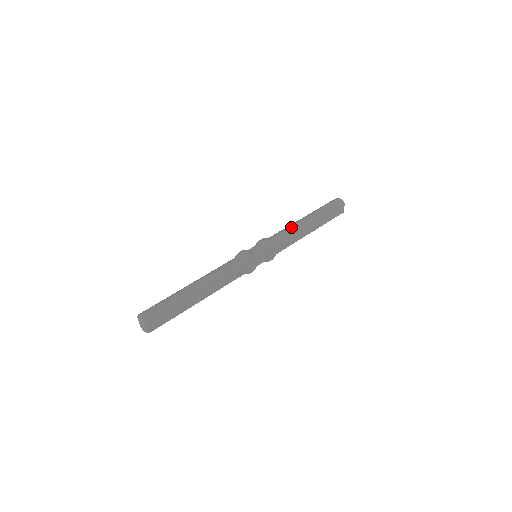
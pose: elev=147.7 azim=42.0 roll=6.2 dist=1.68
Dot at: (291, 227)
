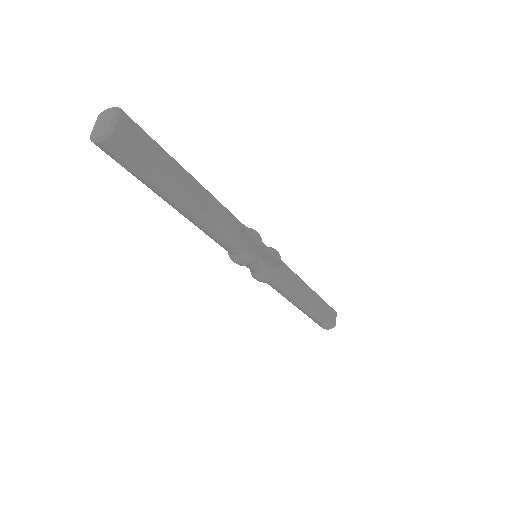
Dot at: occluded
